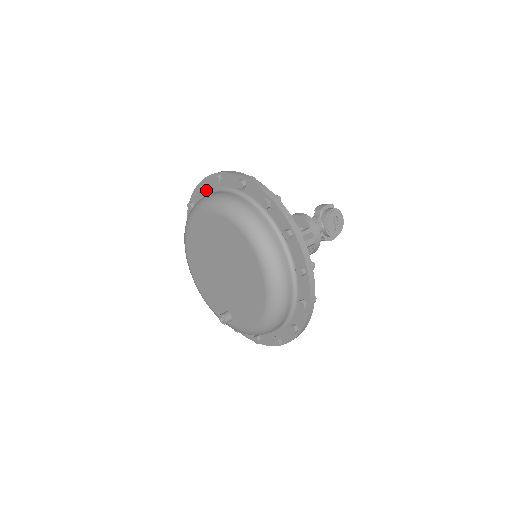
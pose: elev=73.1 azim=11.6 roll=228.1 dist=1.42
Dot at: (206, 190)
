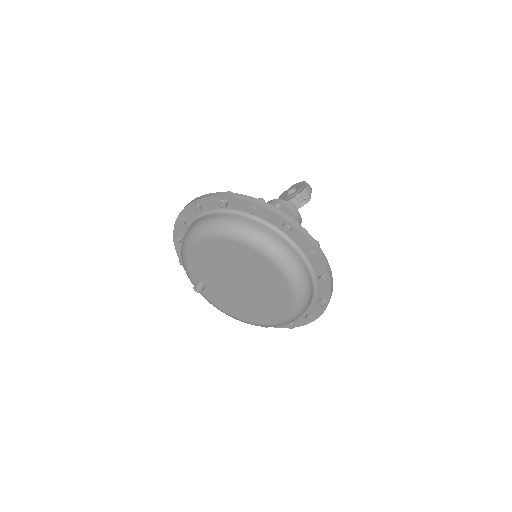
Dot at: (288, 232)
